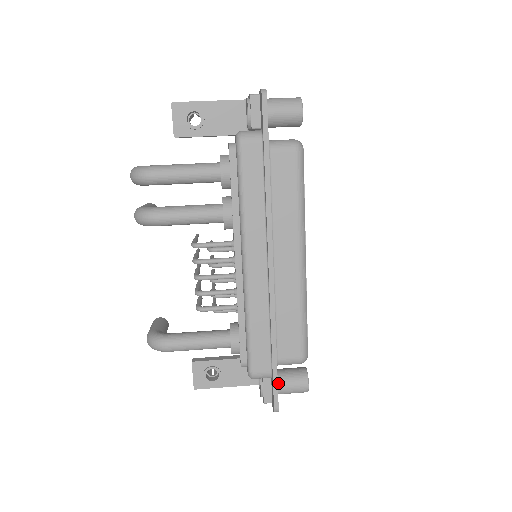
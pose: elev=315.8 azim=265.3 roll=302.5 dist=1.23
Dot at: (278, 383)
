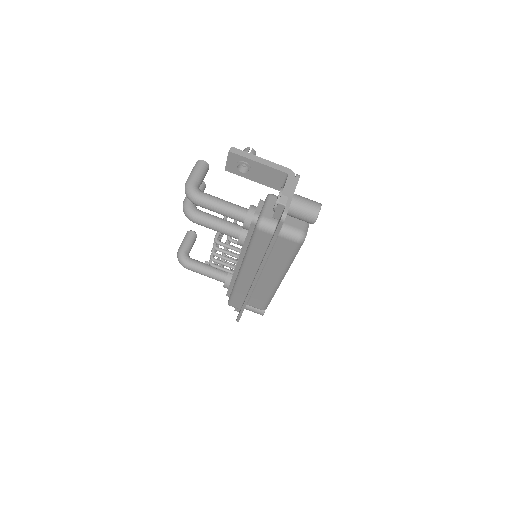
Dot at: (246, 307)
